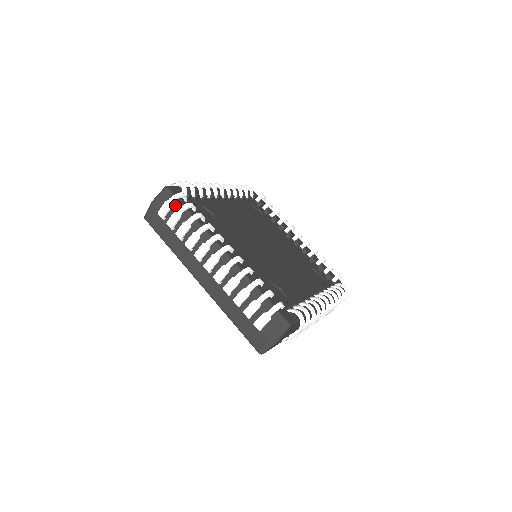
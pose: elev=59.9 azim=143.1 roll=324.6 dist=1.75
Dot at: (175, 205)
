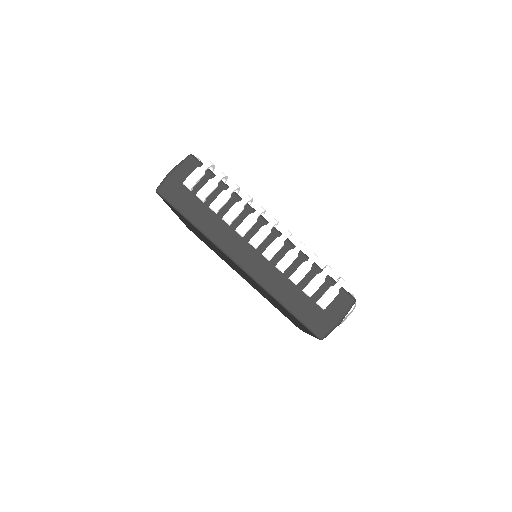
Dot at: (205, 174)
